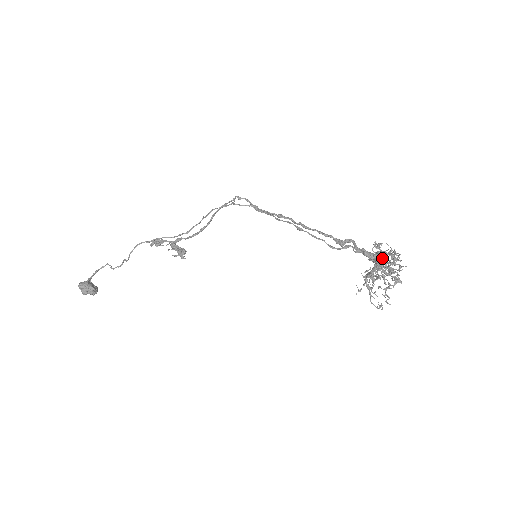
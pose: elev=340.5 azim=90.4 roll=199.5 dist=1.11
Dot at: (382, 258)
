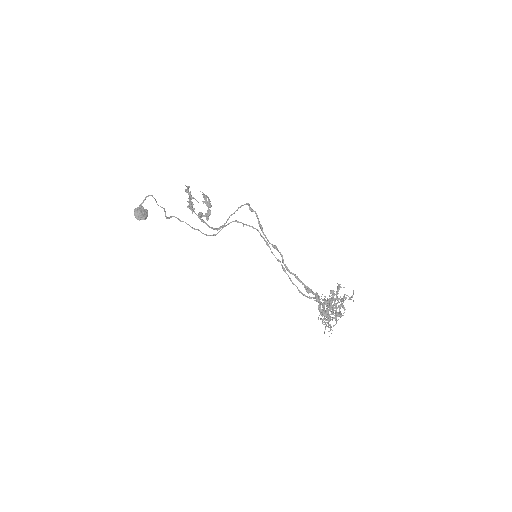
Dot at: (327, 317)
